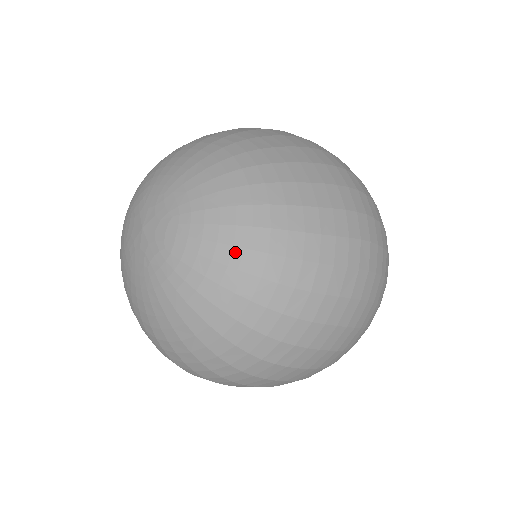
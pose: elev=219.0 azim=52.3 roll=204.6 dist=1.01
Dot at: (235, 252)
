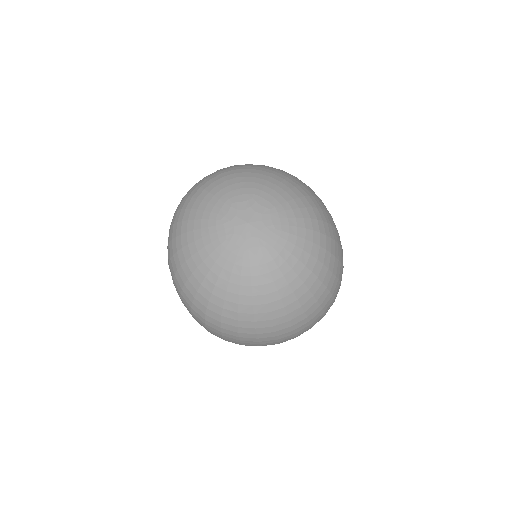
Dot at: (305, 270)
